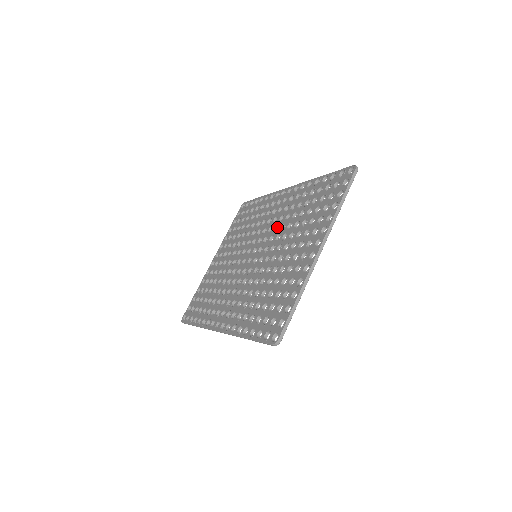
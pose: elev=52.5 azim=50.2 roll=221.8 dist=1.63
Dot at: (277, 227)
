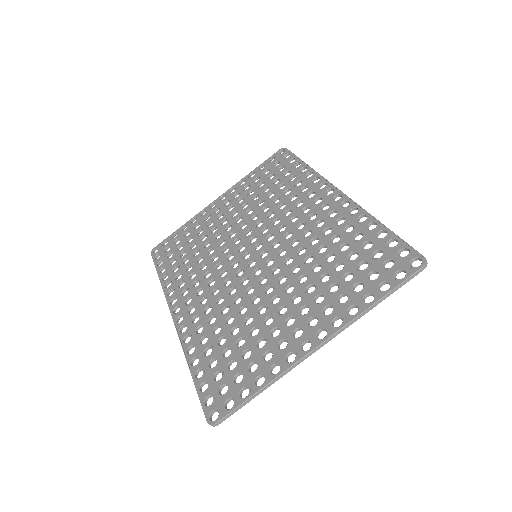
Dot at: (296, 240)
